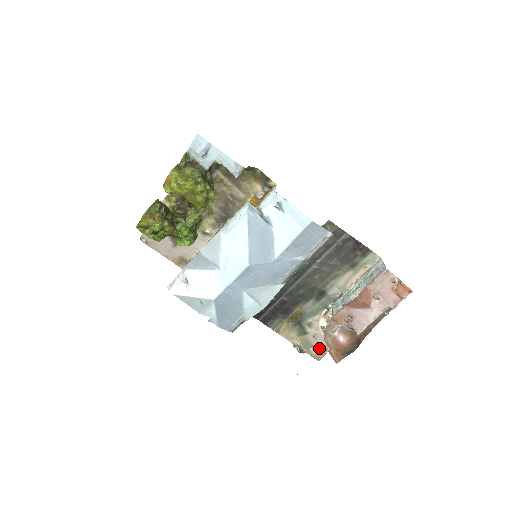
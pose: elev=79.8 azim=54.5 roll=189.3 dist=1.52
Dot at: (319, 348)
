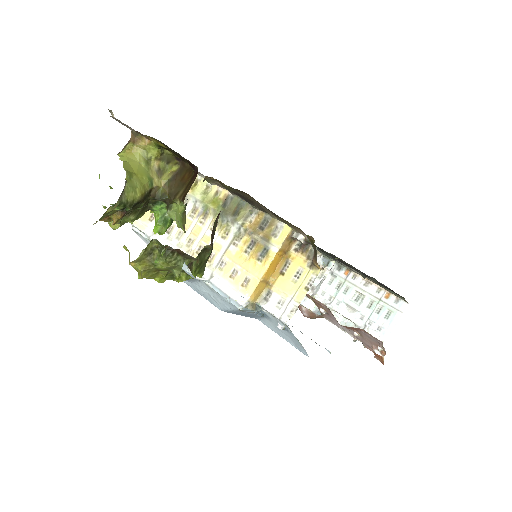
Dot at: occluded
